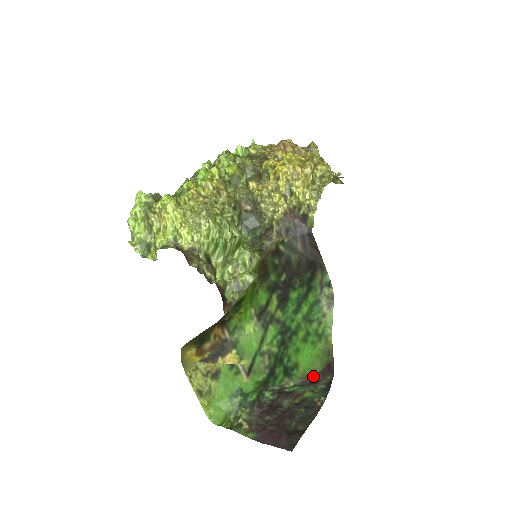
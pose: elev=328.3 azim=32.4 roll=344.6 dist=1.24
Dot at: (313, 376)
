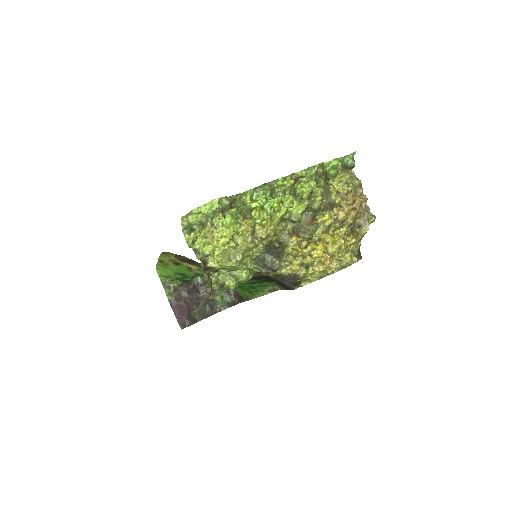
Dot at: occluded
